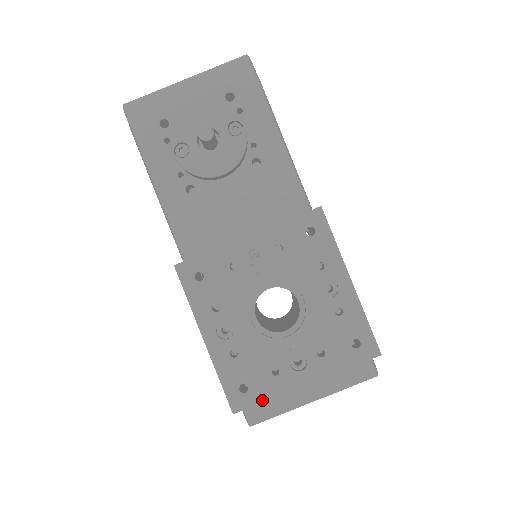
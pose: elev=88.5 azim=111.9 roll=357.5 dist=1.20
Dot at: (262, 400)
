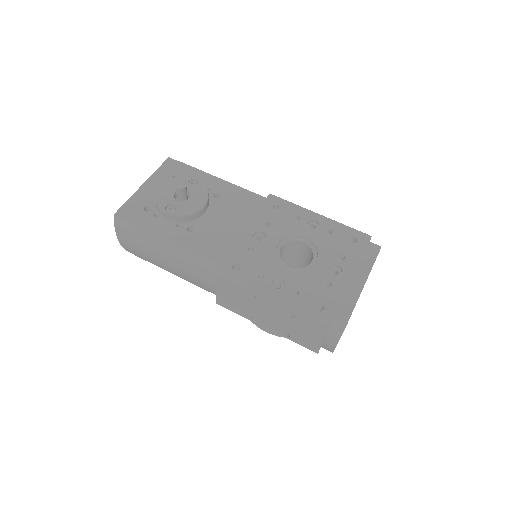
Dot at: (337, 305)
